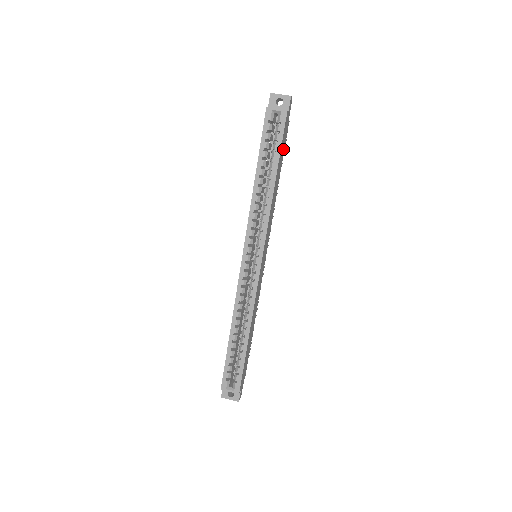
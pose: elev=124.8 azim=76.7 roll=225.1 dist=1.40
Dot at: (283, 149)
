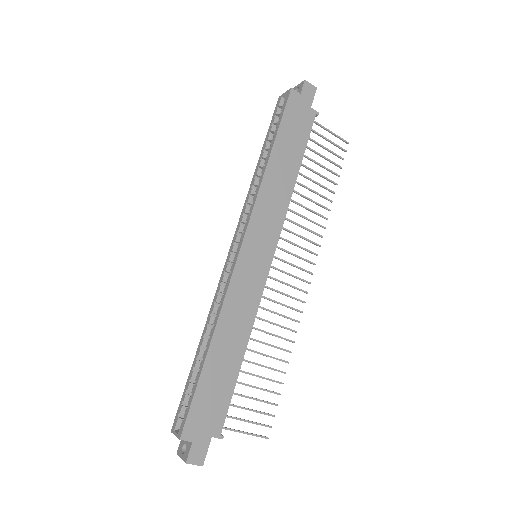
Dot at: (300, 135)
